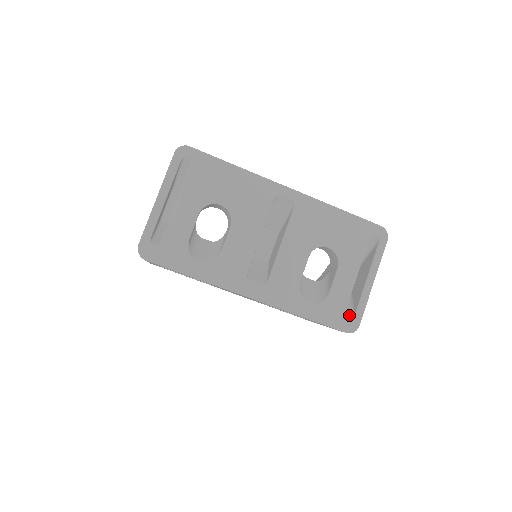
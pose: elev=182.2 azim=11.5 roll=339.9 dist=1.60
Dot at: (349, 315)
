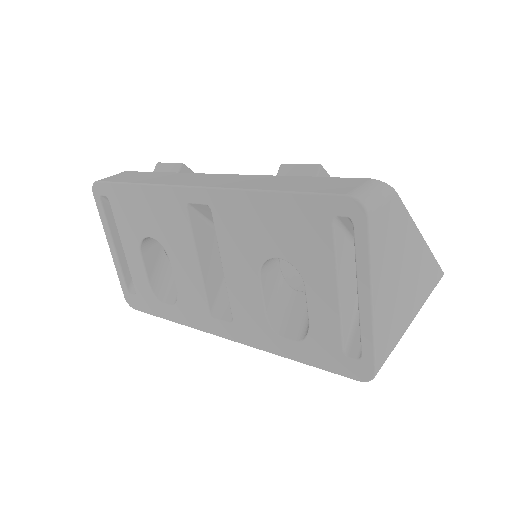
Dot at: (353, 355)
